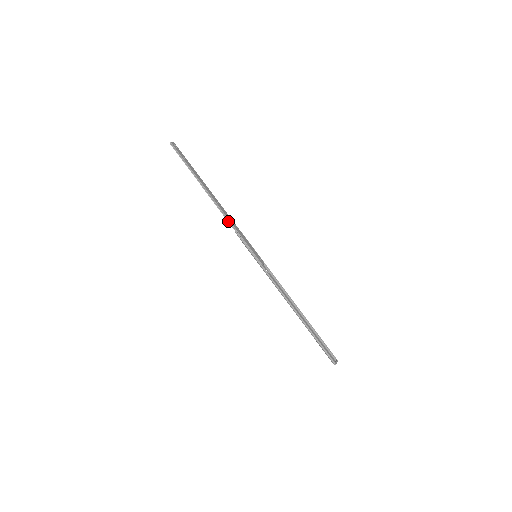
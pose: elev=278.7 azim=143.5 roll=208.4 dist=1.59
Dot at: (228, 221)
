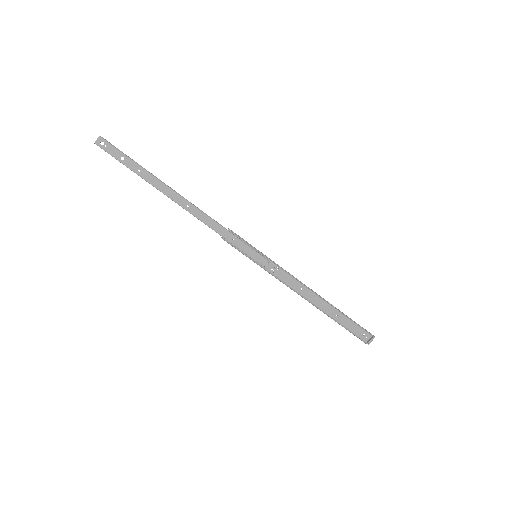
Dot at: (209, 226)
